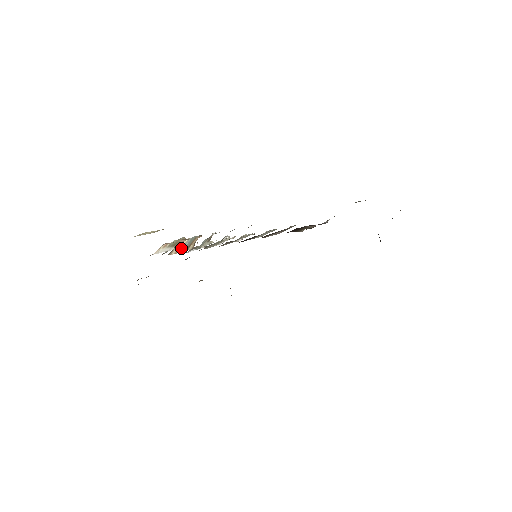
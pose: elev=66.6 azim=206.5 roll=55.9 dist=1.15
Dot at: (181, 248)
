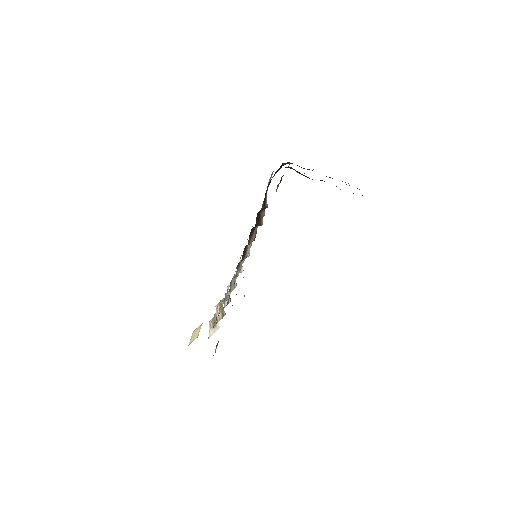
Dot at: (219, 309)
